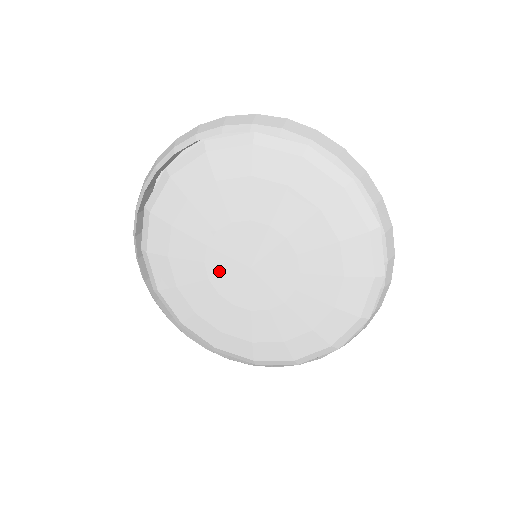
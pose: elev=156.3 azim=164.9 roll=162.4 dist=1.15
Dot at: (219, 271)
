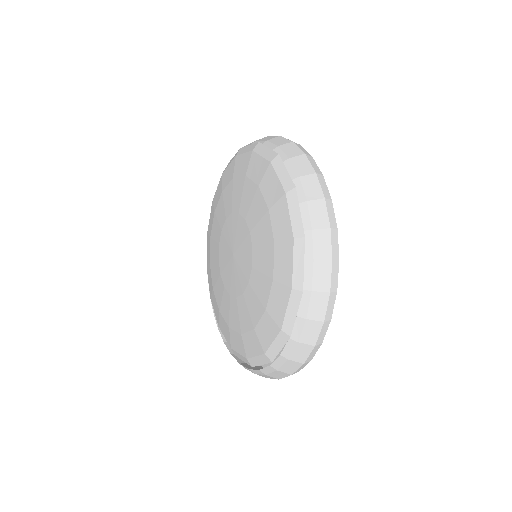
Dot at: (226, 274)
